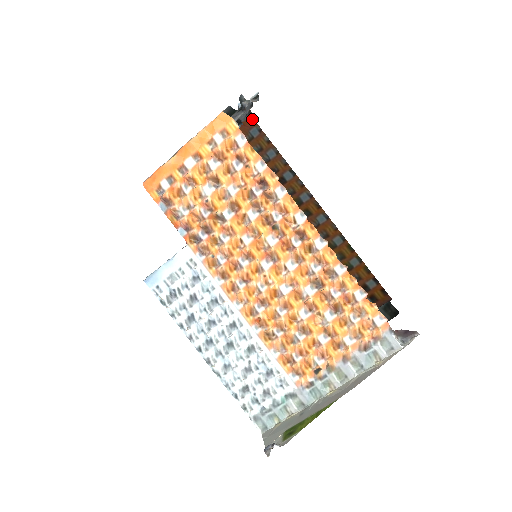
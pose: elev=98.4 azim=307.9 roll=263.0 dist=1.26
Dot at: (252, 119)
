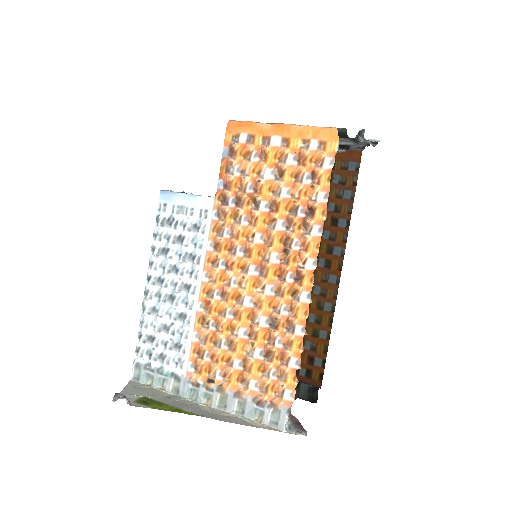
Dot at: (361, 154)
